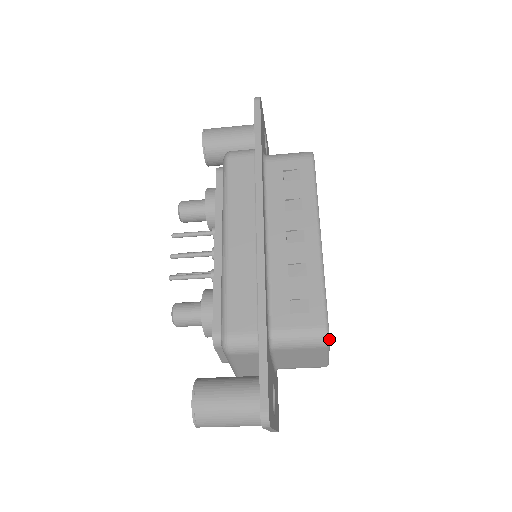
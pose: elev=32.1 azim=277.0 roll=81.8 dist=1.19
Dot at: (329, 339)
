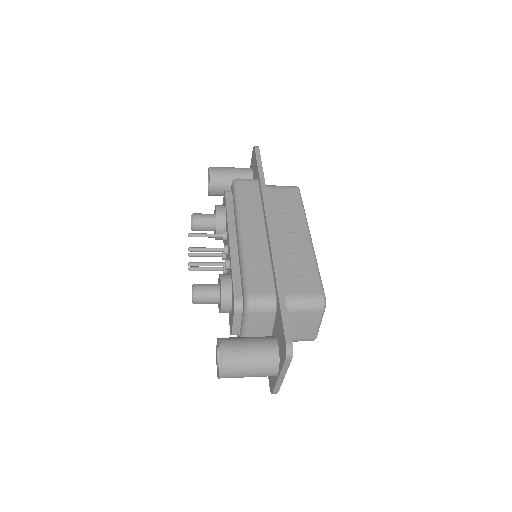
Dot at: (325, 304)
